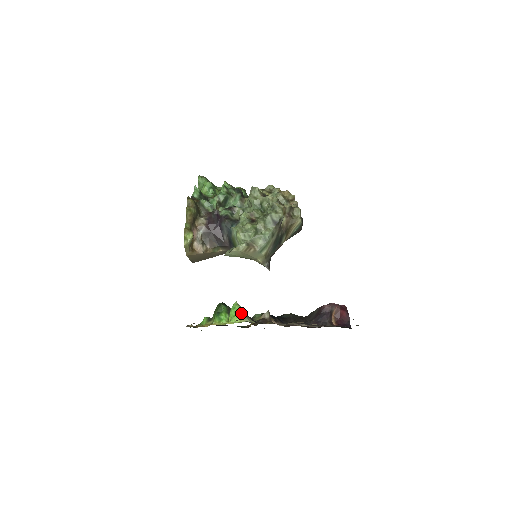
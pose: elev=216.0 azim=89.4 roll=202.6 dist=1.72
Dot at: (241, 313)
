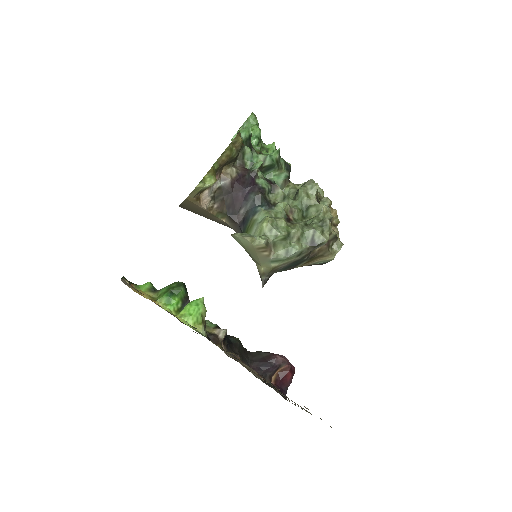
Dot at: (201, 317)
